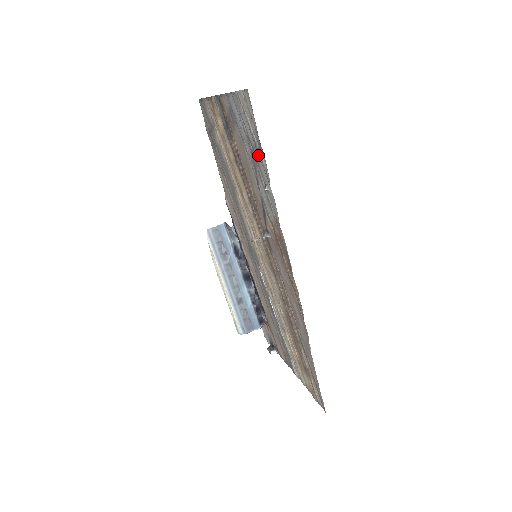
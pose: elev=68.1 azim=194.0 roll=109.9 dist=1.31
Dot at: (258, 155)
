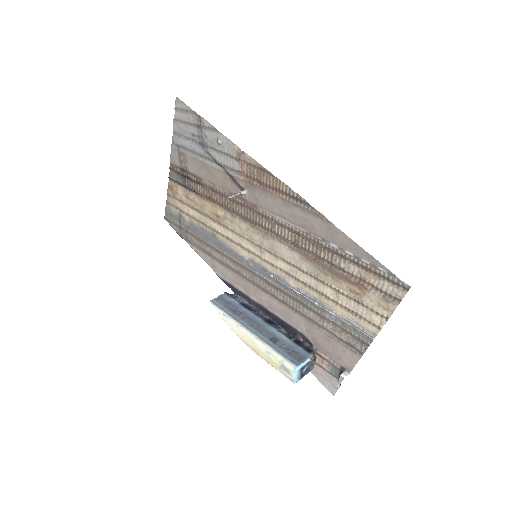
Dot at: (203, 130)
